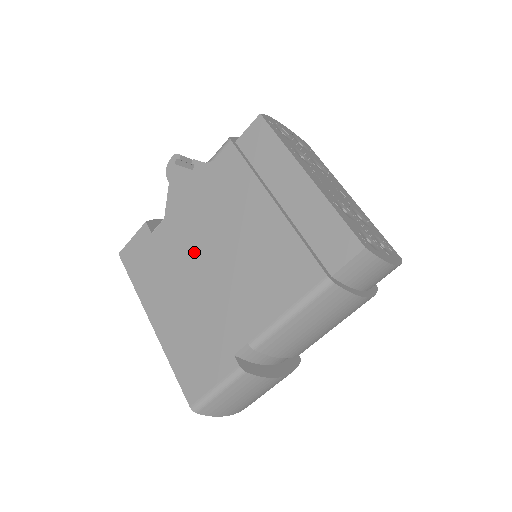
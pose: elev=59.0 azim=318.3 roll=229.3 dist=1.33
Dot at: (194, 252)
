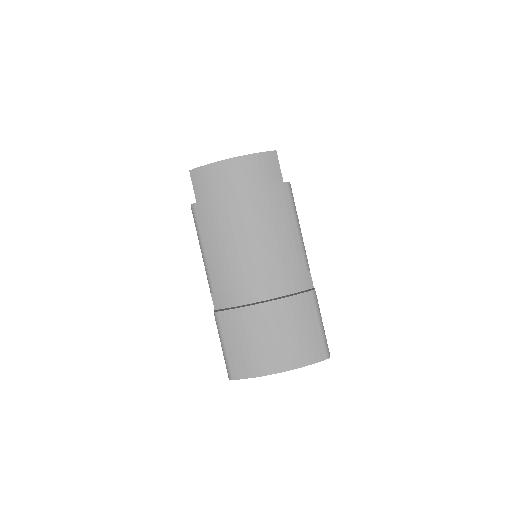
Dot at: occluded
